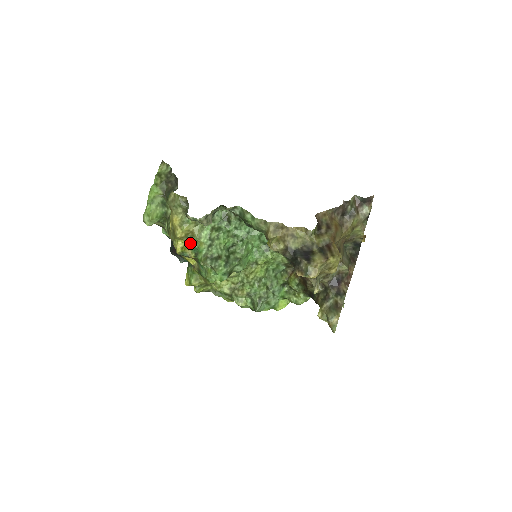
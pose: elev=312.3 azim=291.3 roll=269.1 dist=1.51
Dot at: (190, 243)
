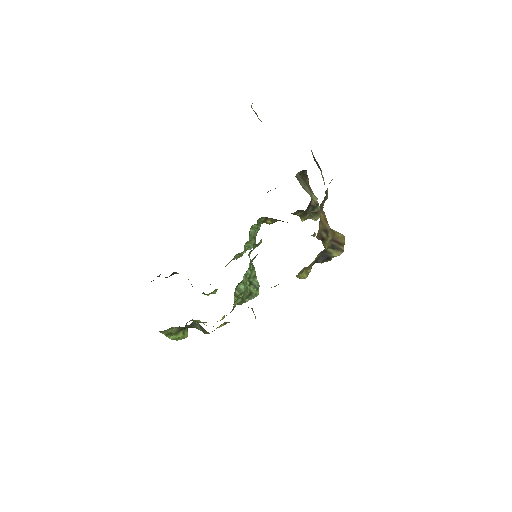
Dot at: occluded
